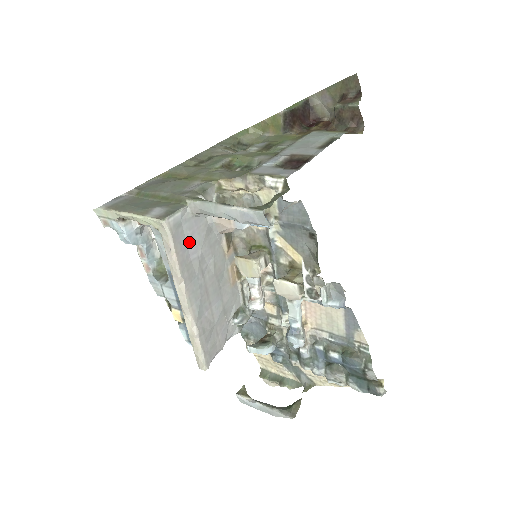
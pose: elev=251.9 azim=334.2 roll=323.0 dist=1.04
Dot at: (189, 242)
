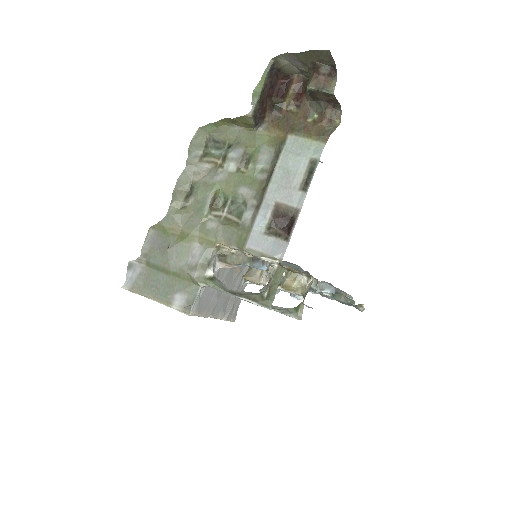
Dot at: (208, 297)
